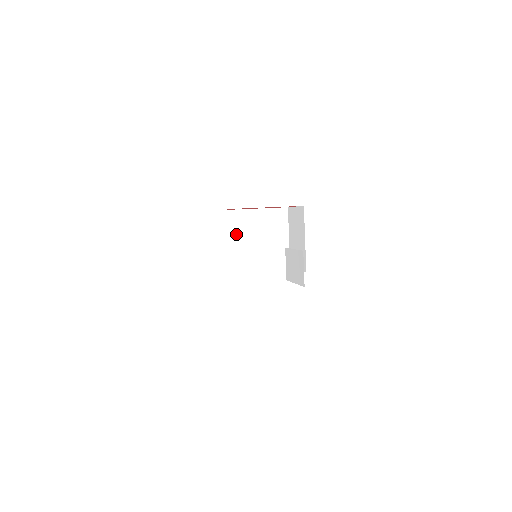
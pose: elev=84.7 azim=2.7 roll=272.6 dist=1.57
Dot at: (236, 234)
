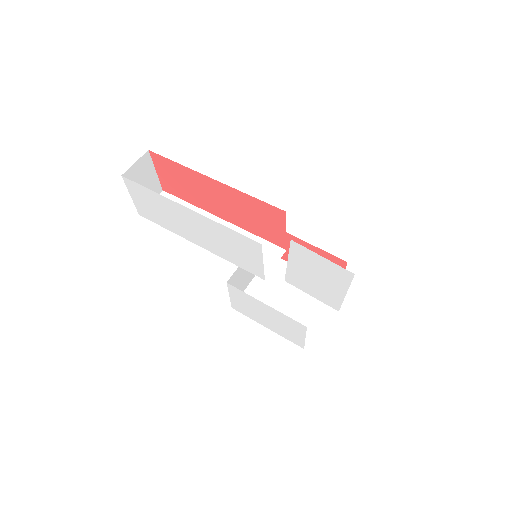
Dot at: (269, 280)
